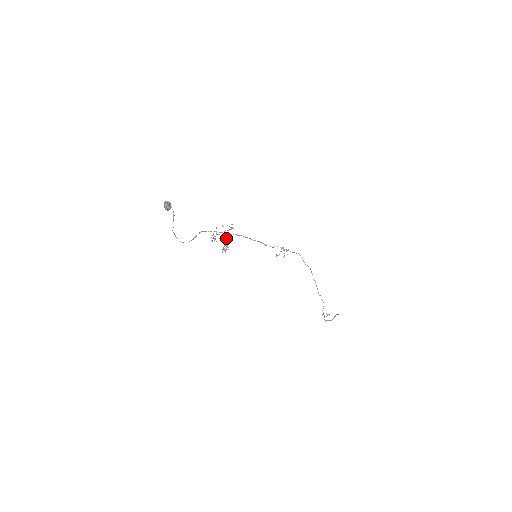
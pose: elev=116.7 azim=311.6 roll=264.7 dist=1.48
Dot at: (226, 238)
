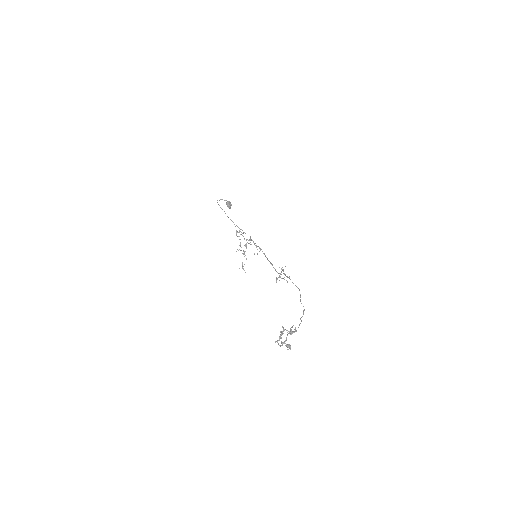
Dot at: occluded
